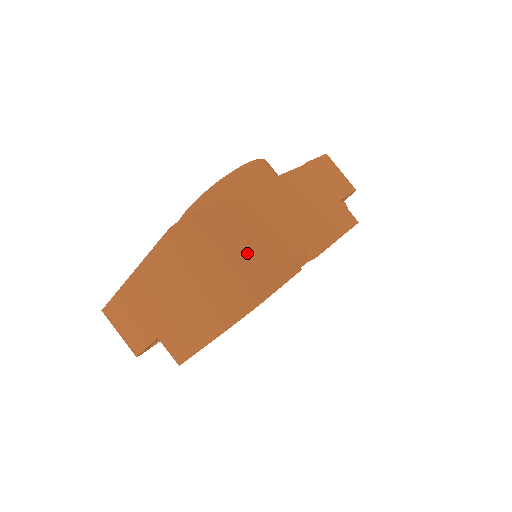
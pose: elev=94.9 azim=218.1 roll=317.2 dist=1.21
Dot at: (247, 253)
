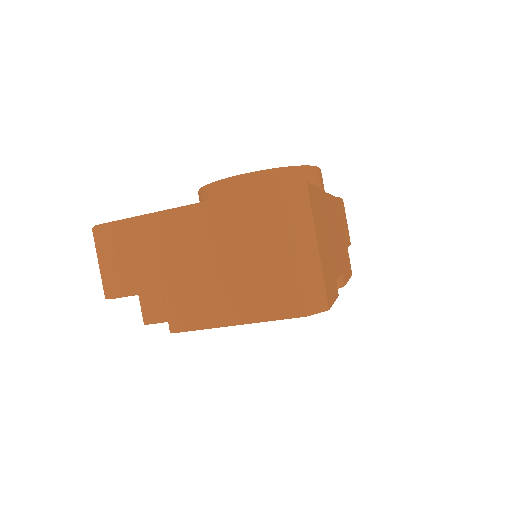
Dot at: (324, 252)
